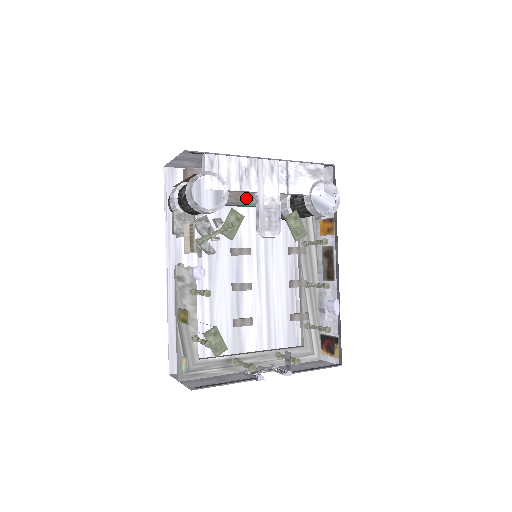
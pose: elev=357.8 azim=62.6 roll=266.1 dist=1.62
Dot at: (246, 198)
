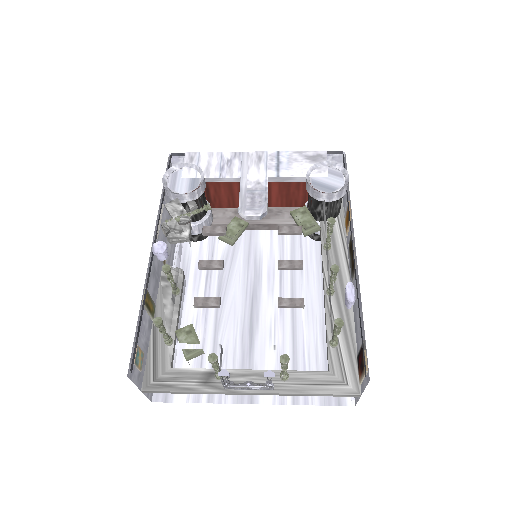
Dot at: occluded
